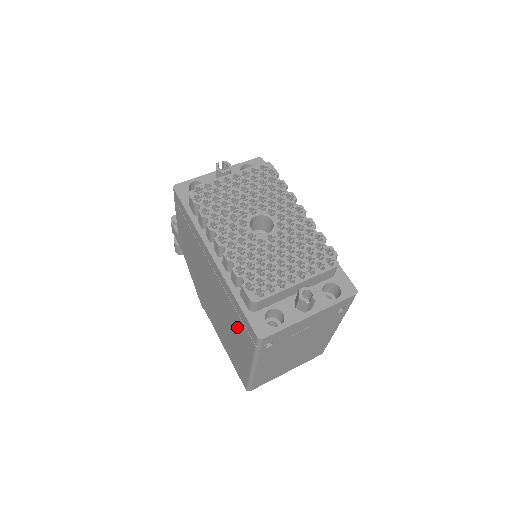
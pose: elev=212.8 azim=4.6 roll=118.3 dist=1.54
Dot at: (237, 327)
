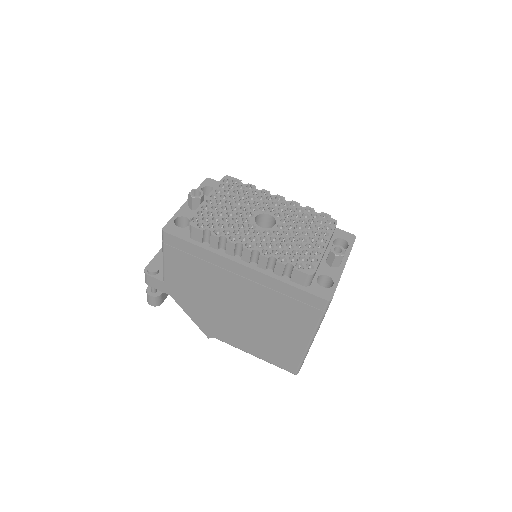
Dot at: (288, 314)
